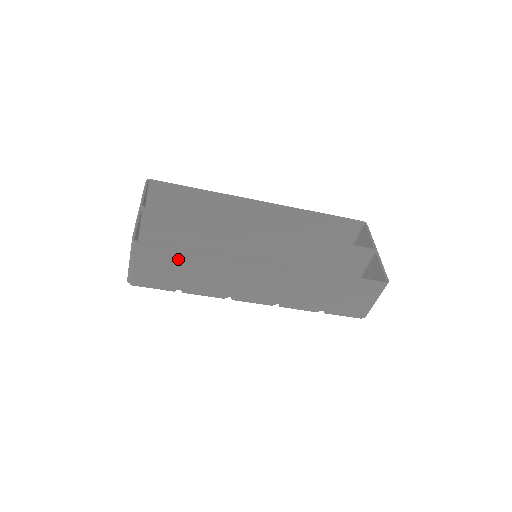
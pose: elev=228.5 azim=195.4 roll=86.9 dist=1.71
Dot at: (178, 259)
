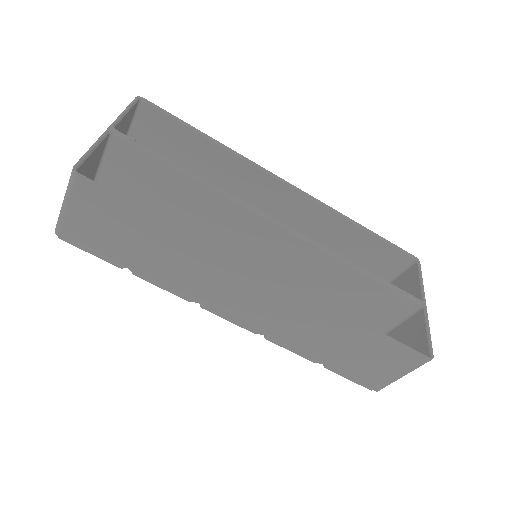
Dot at: (136, 223)
